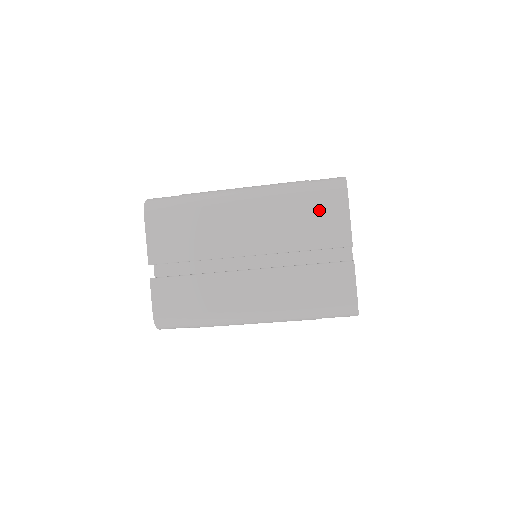
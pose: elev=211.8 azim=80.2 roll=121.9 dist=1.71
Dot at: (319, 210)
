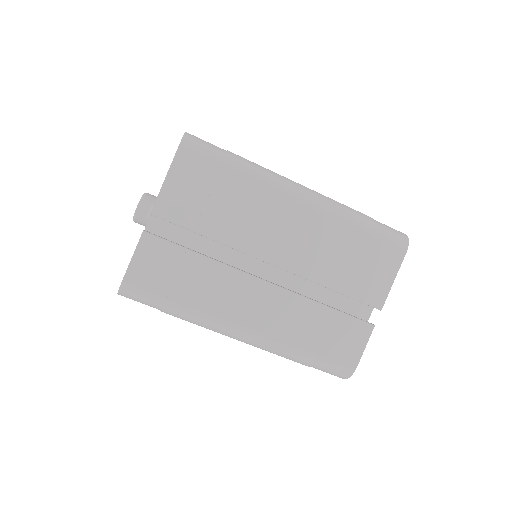
Dot at: occluded
